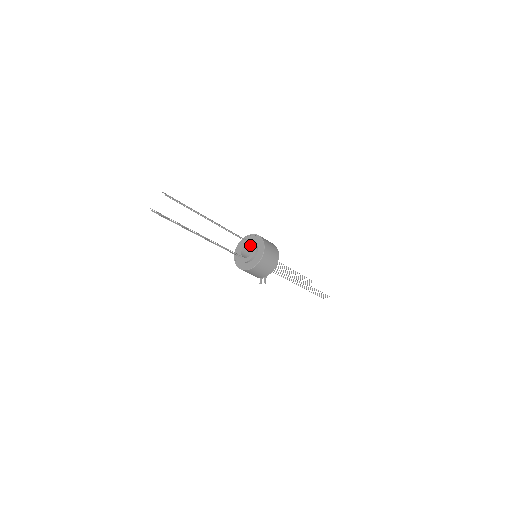
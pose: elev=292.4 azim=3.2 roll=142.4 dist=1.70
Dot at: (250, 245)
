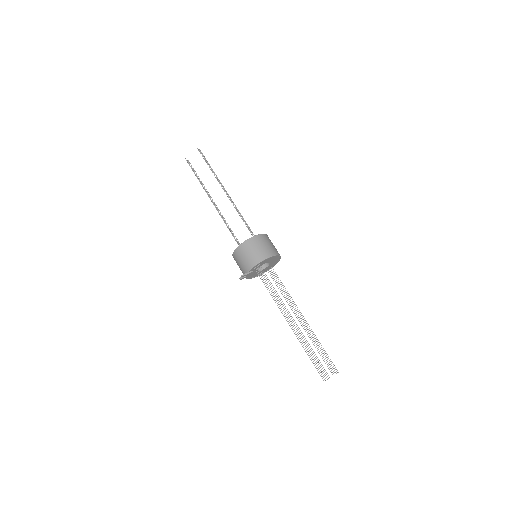
Dot at: occluded
